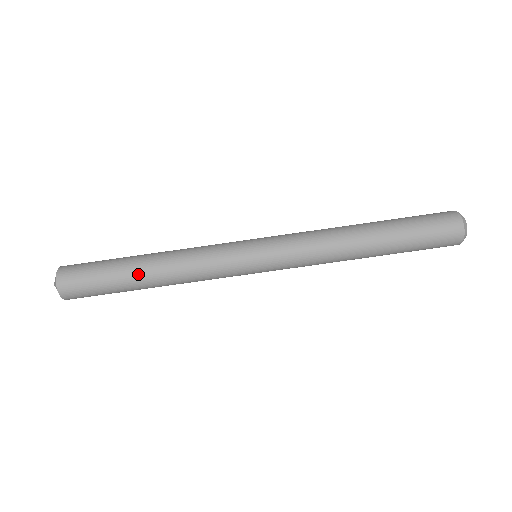
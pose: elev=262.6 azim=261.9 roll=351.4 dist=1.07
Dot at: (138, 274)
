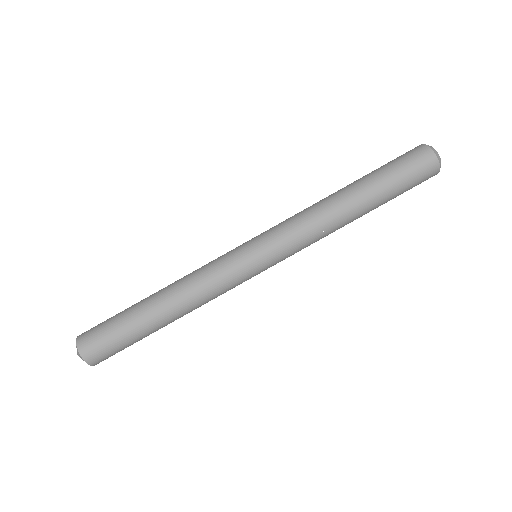
Dot at: (154, 317)
